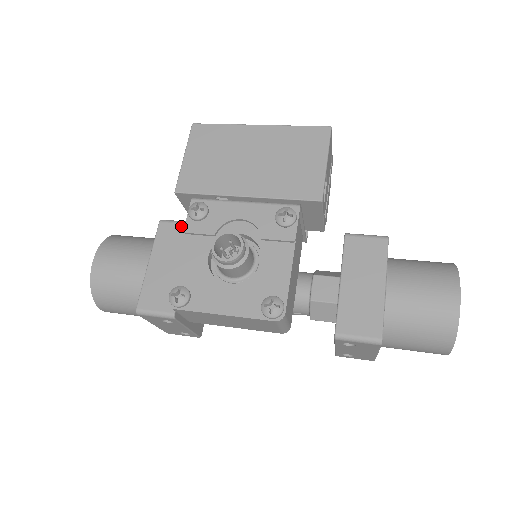
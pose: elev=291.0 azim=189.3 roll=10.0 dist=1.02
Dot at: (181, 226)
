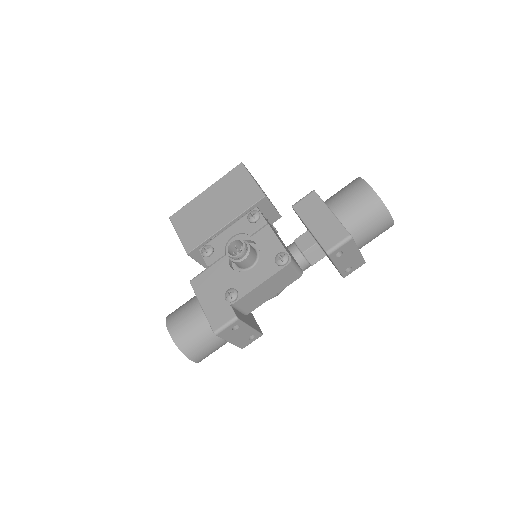
Dot at: (203, 274)
